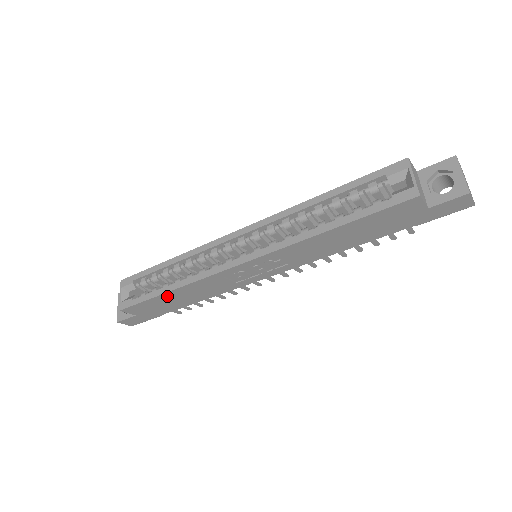
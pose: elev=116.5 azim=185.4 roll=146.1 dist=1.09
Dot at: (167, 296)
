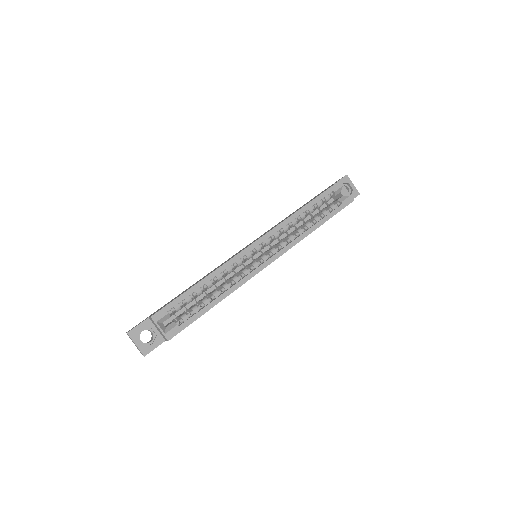
Dot at: (209, 309)
